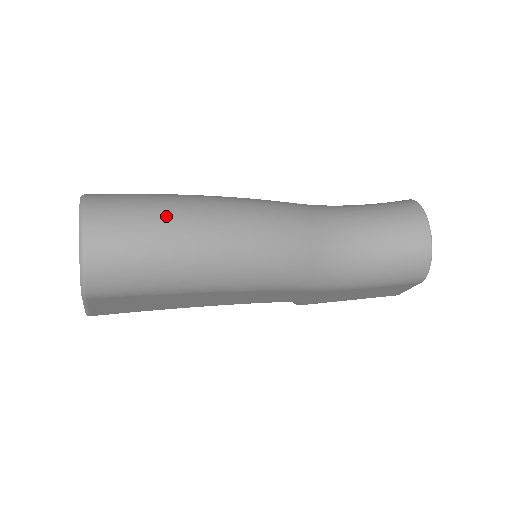
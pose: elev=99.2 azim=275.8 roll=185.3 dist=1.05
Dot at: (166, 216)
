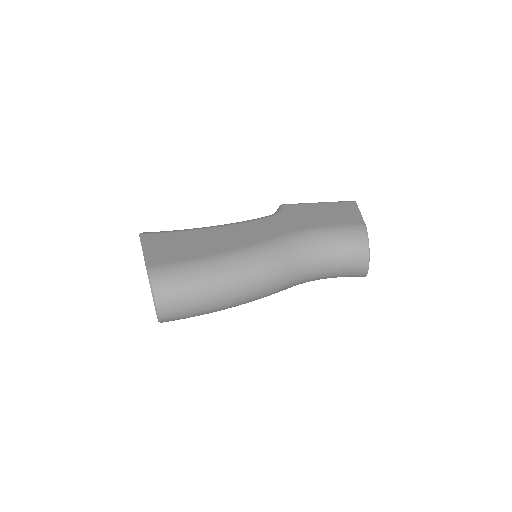
Dot at: (203, 296)
